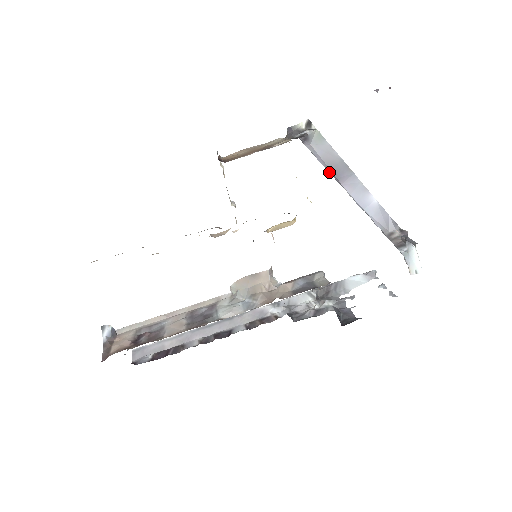
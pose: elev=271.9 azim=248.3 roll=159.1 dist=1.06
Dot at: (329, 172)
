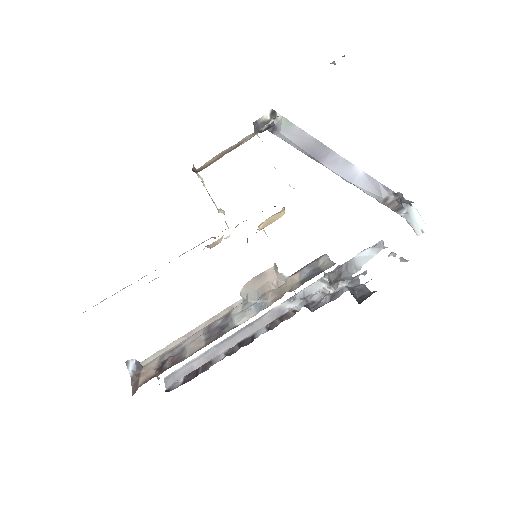
Dot at: (307, 155)
